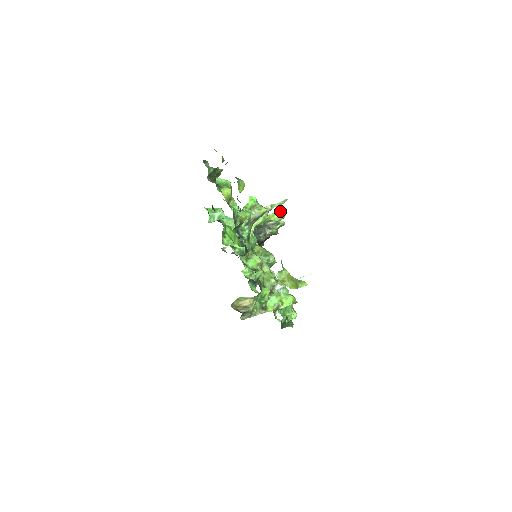
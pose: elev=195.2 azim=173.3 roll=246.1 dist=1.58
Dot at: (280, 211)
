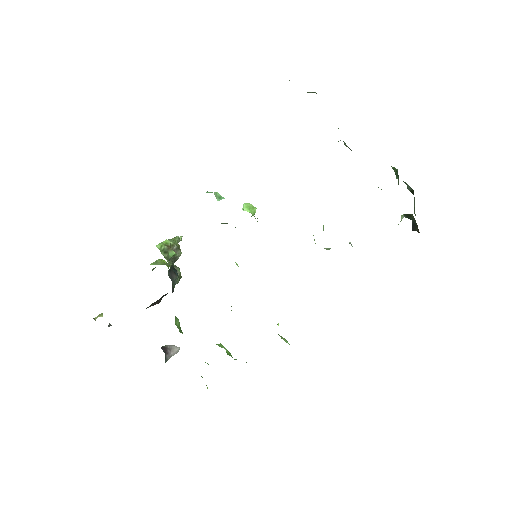
Dot at: (162, 259)
